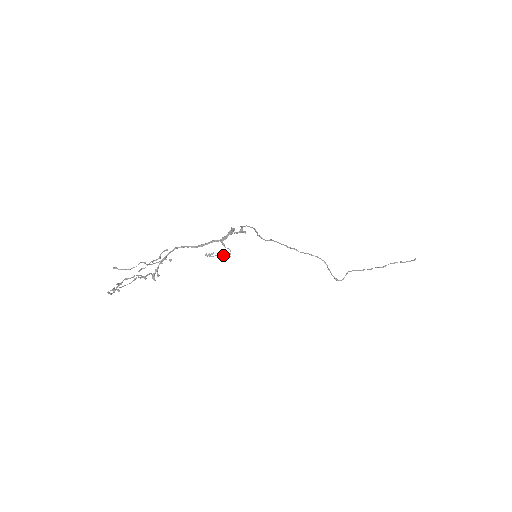
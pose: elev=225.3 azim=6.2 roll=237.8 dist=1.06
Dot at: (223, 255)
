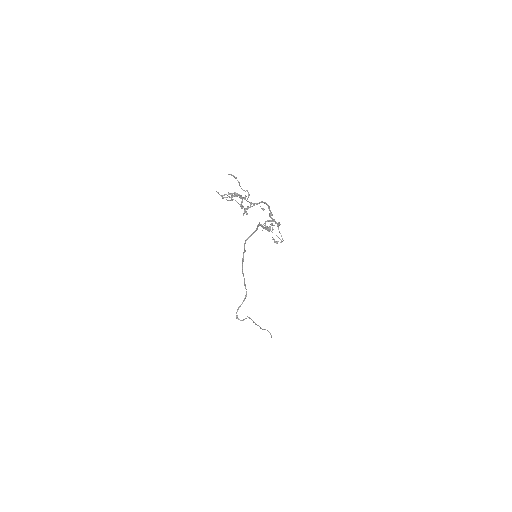
Dot at: occluded
